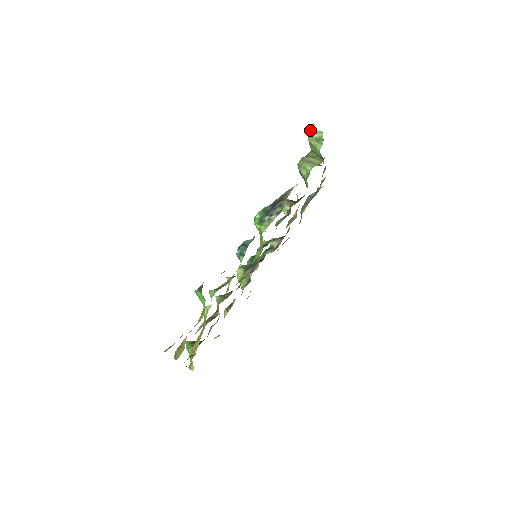
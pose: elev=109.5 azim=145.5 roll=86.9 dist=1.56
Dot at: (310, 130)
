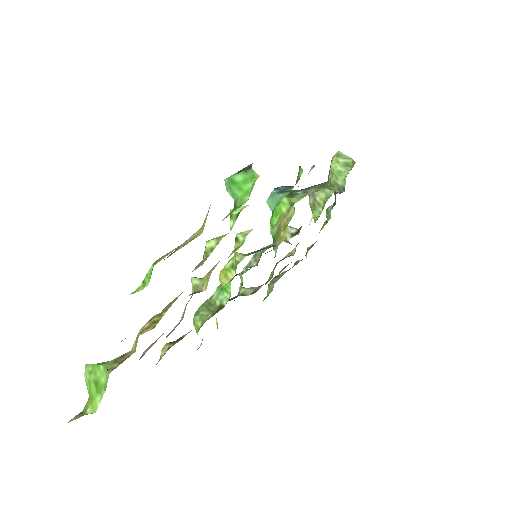
Dot at: (338, 154)
